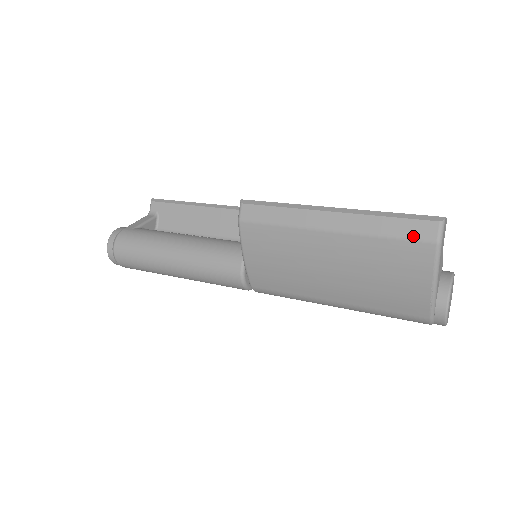
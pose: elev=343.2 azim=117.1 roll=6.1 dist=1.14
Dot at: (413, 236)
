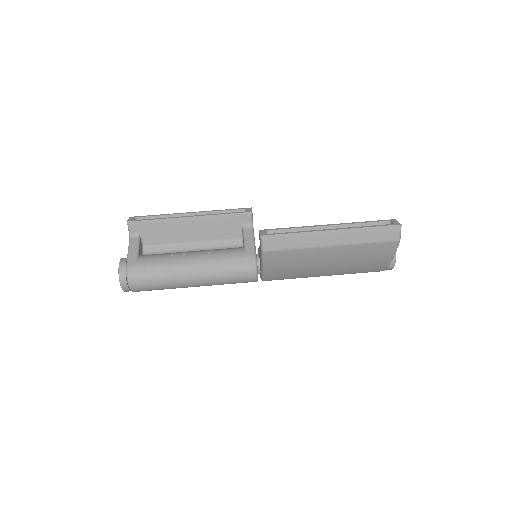
Dot at: (385, 240)
